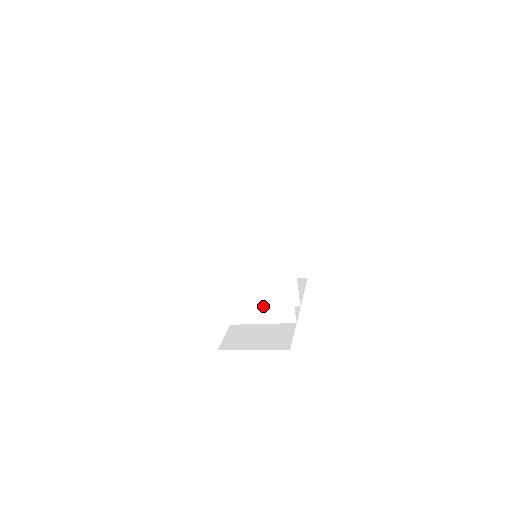
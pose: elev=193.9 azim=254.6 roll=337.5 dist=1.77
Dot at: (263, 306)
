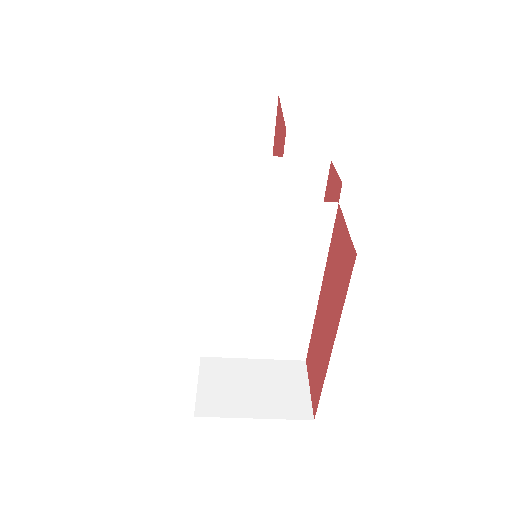
Dot at: (262, 337)
